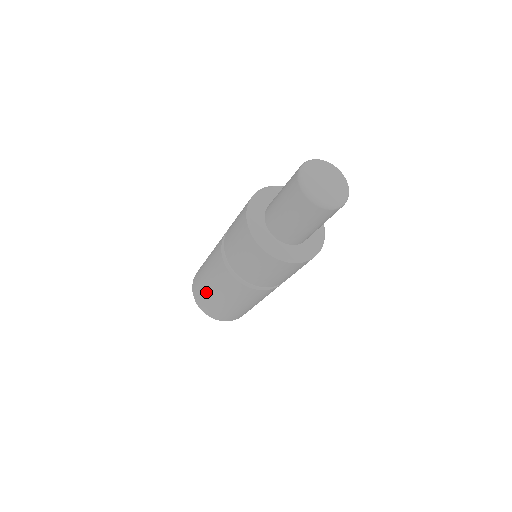
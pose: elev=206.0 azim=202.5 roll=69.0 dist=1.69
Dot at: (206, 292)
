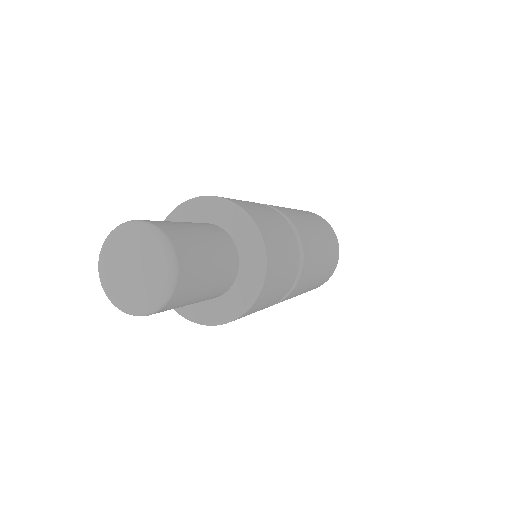
Dot at: occluded
